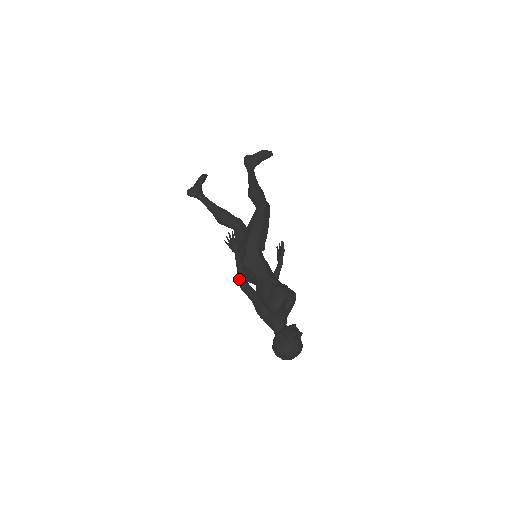
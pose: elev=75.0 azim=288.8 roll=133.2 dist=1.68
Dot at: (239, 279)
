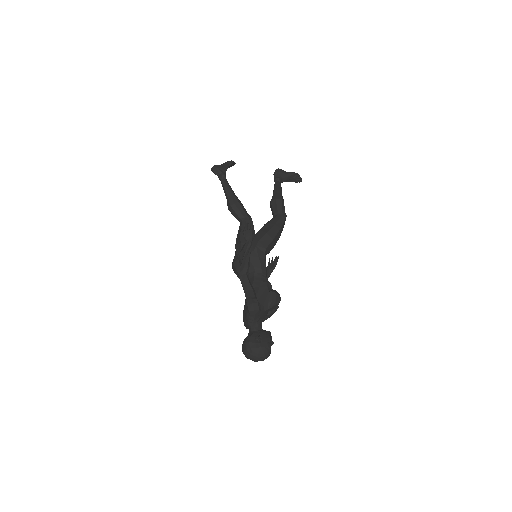
Dot at: (242, 267)
